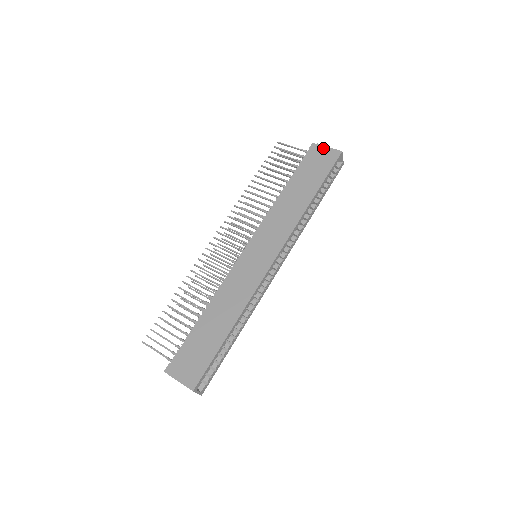
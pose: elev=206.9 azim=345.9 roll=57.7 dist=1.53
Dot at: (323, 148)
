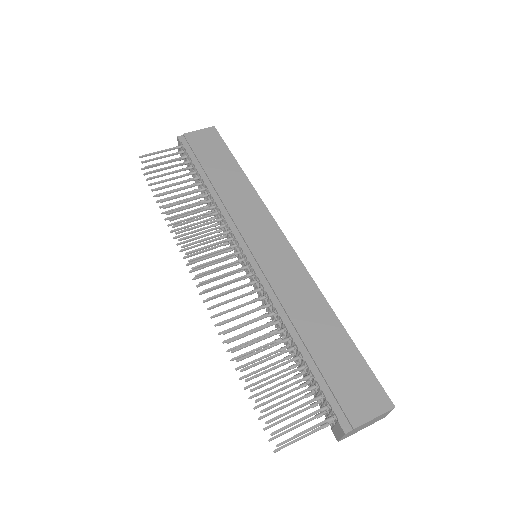
Dot at: (194, 133)
